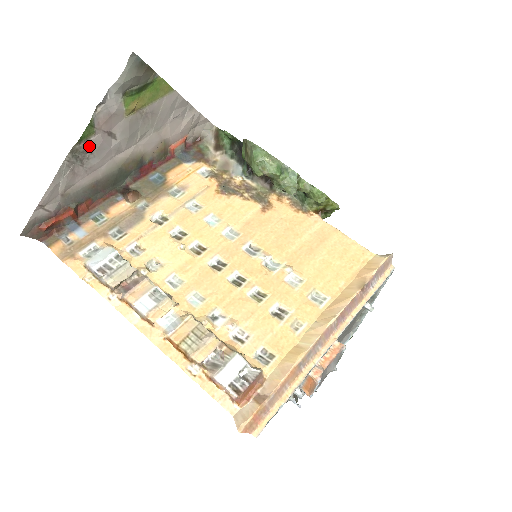
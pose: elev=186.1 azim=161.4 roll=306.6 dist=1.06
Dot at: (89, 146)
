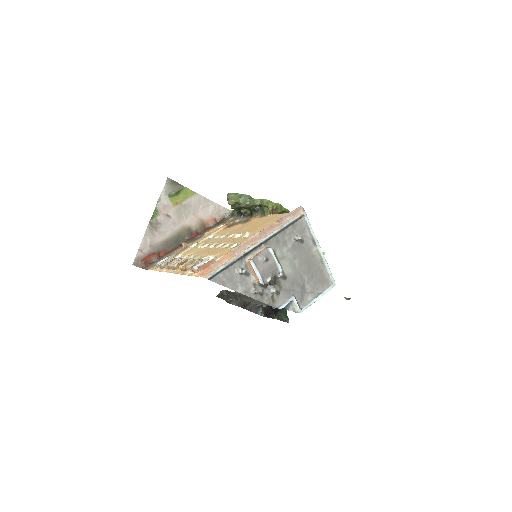
Dot at: (158, 221)
